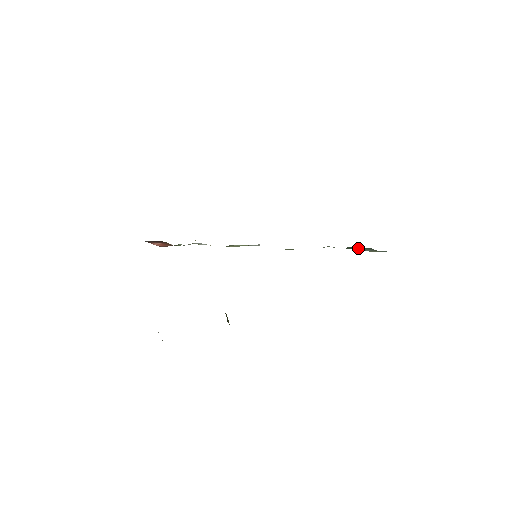
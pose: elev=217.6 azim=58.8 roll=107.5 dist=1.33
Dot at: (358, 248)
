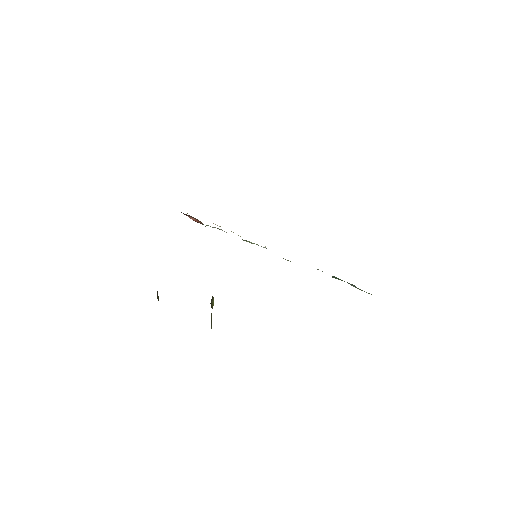
Dot at: occluded
